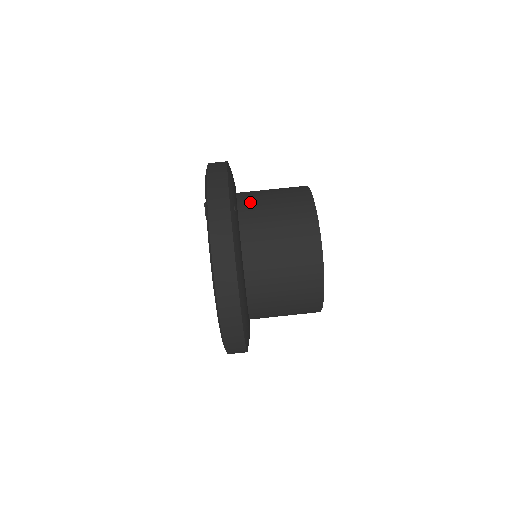
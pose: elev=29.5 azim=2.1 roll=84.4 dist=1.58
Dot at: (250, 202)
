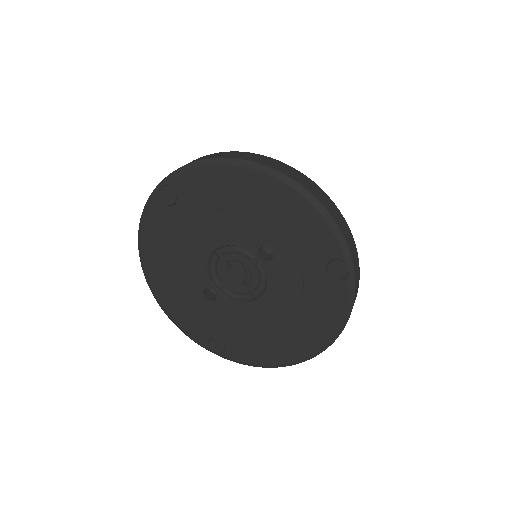
Dot at: occluded
